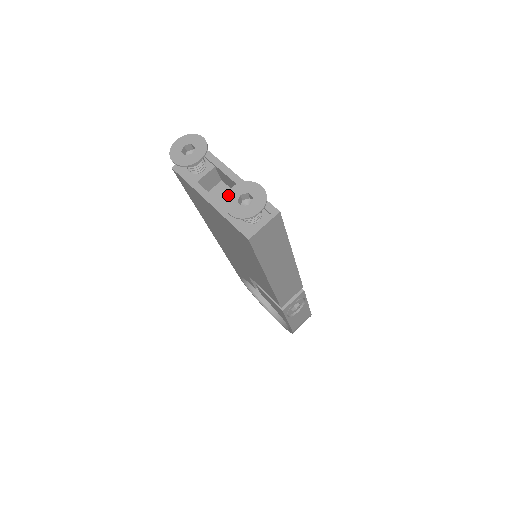
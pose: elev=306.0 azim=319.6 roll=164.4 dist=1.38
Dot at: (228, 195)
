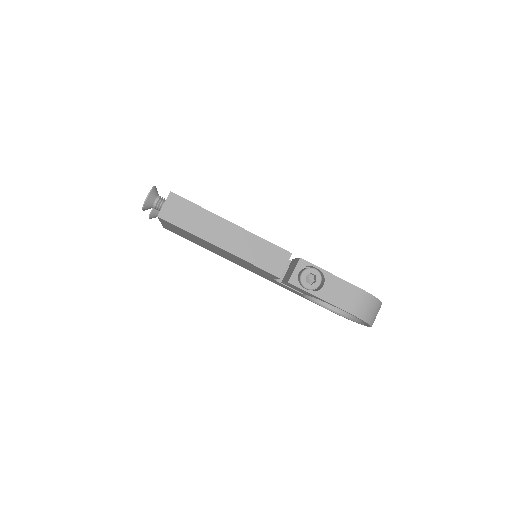
Dot at: occluded
